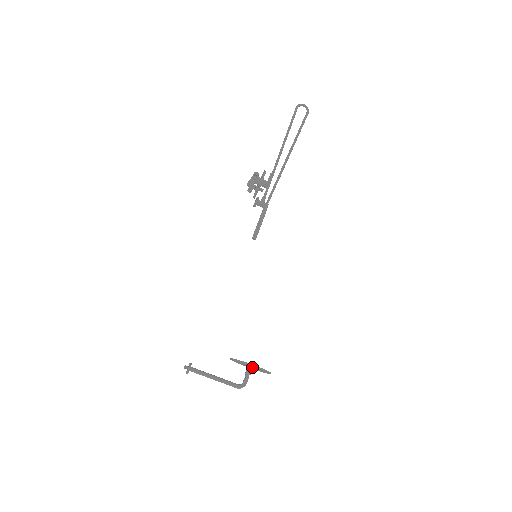
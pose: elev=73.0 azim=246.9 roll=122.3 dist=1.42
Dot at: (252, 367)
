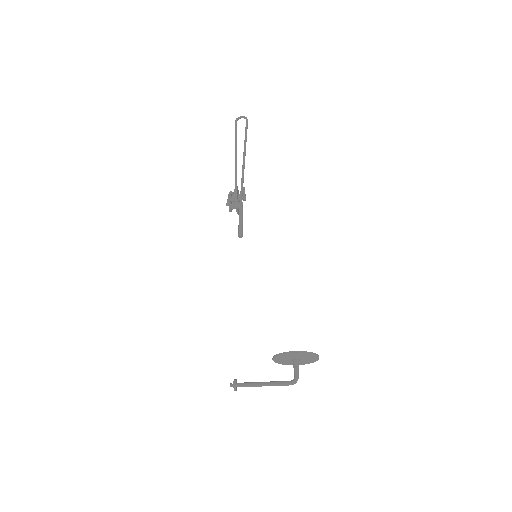
Dot at: (297, 358)
